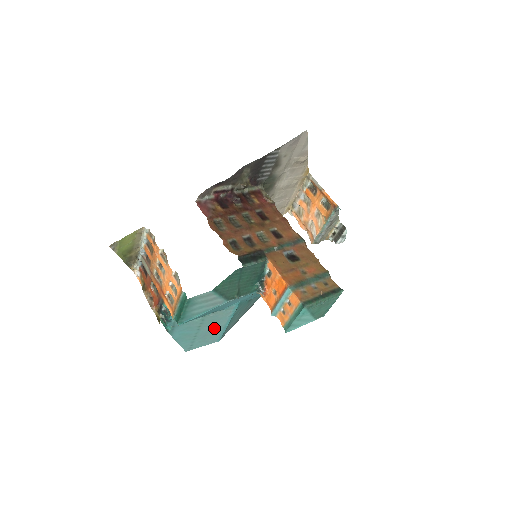
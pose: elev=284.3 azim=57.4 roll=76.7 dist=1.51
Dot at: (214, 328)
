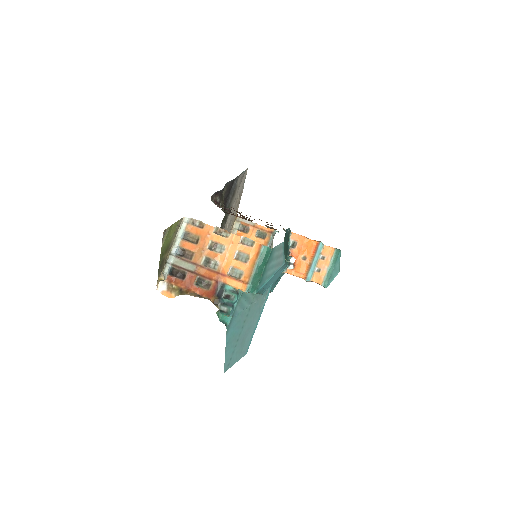
Dot at: (250, 327)
